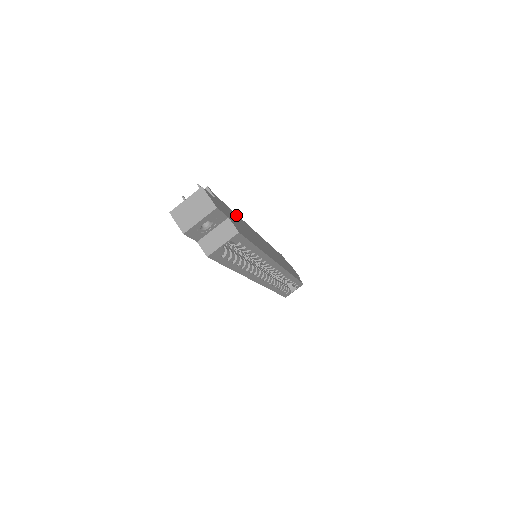
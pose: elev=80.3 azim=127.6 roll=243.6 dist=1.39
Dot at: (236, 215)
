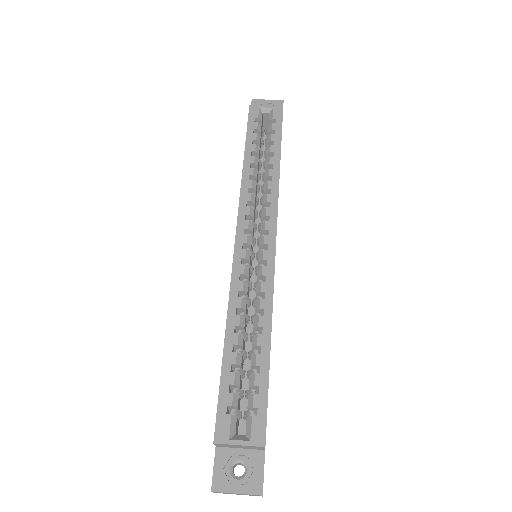
Dot at: occluded
